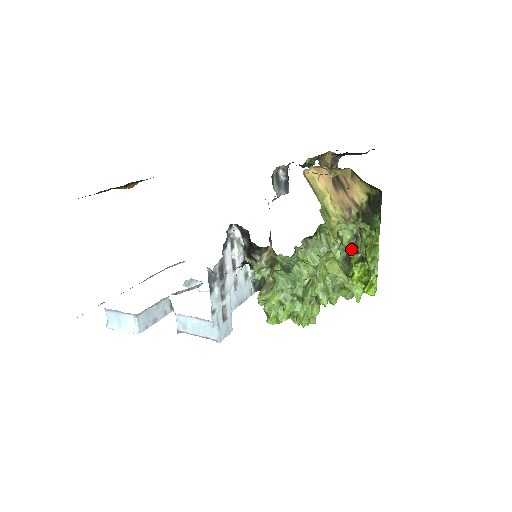
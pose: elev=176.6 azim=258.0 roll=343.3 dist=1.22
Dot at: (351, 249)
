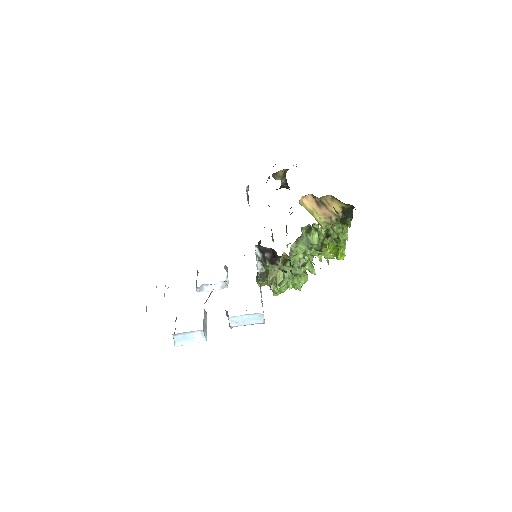
Dot at: (326, 237)
